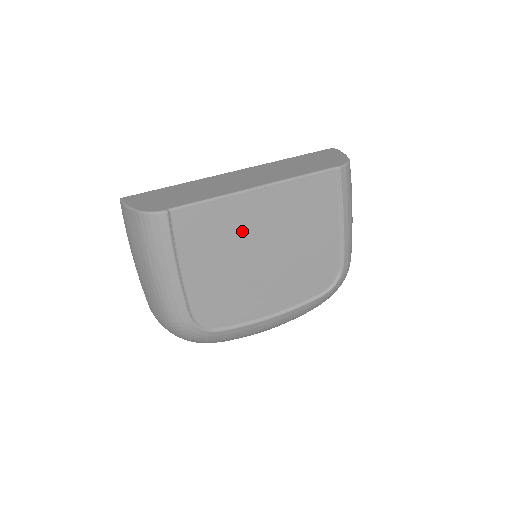
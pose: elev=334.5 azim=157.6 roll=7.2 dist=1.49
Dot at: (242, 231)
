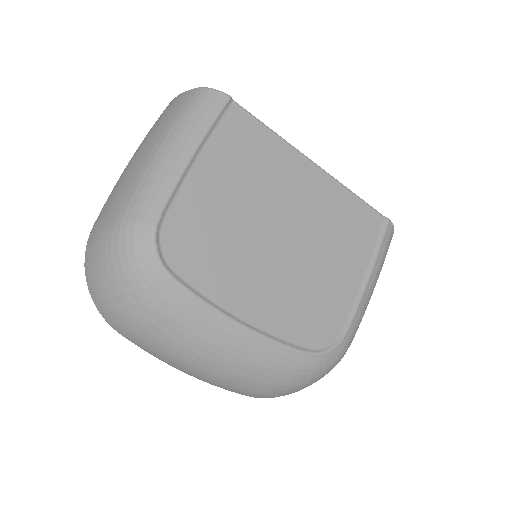
Dot at: (277, 187)
